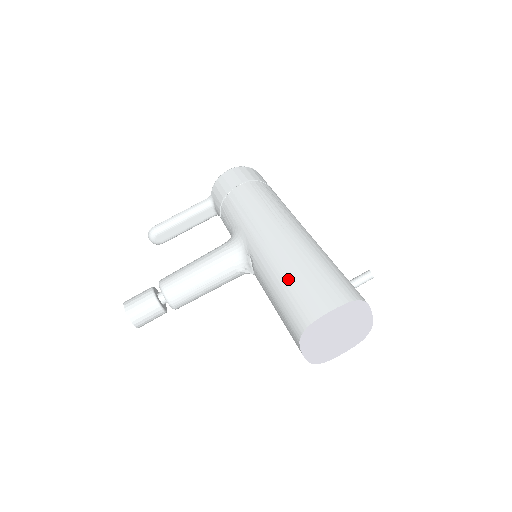
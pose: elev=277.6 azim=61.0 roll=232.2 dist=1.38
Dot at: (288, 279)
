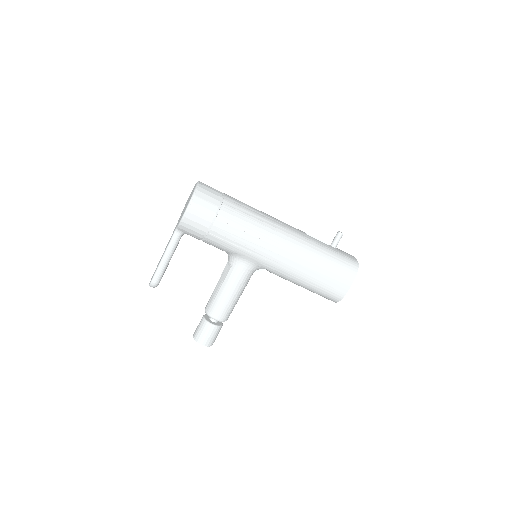
Dot at: (313, 280)
